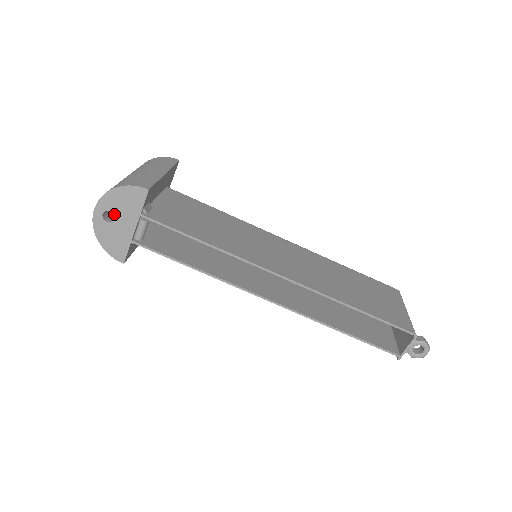
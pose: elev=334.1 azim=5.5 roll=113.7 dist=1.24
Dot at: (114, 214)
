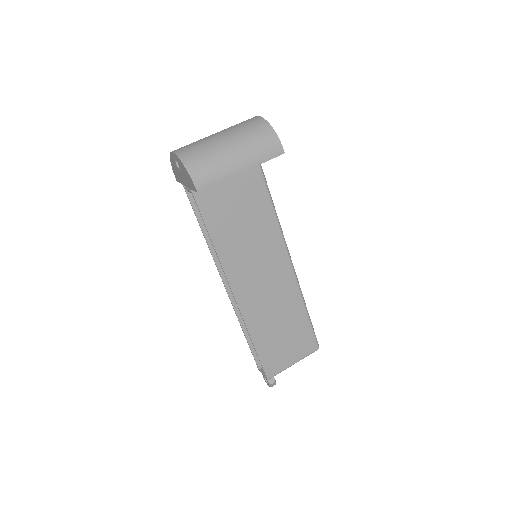
Dot at: (180, 168)
